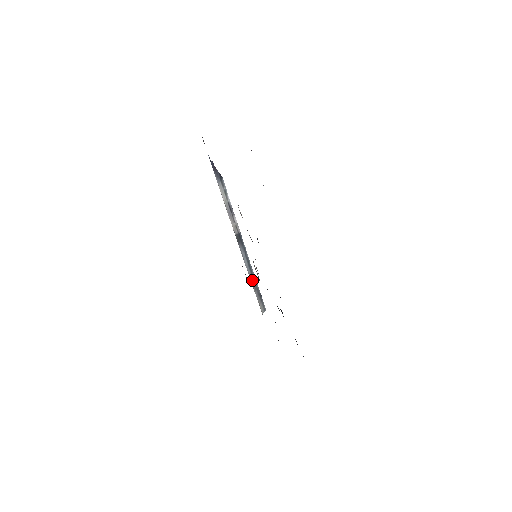
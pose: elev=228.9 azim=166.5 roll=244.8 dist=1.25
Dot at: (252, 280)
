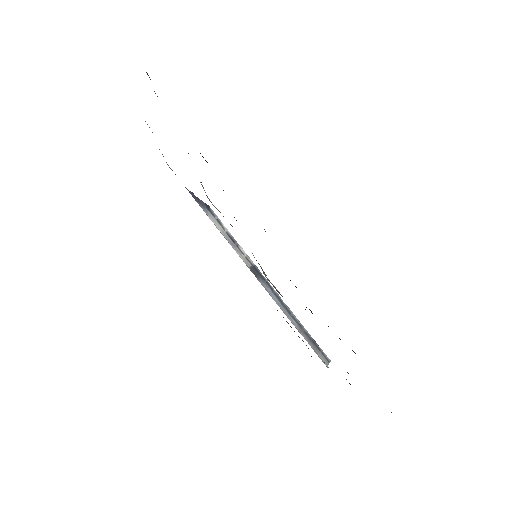
Dot at: (294, 322)
